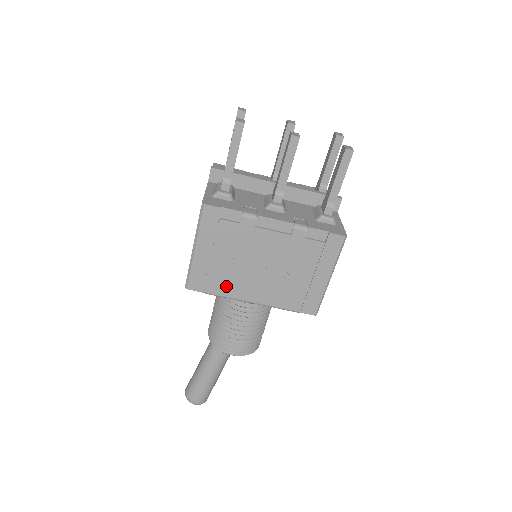
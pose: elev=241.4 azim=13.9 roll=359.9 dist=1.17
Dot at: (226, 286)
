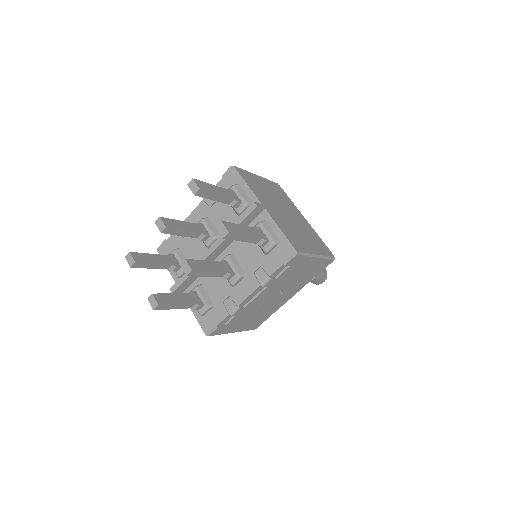
Dot at: (270, 312)
